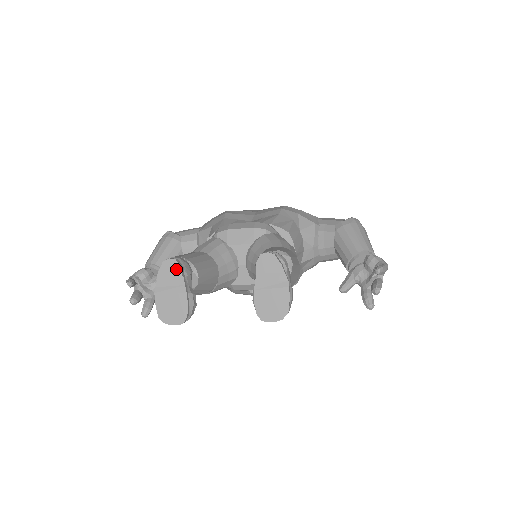
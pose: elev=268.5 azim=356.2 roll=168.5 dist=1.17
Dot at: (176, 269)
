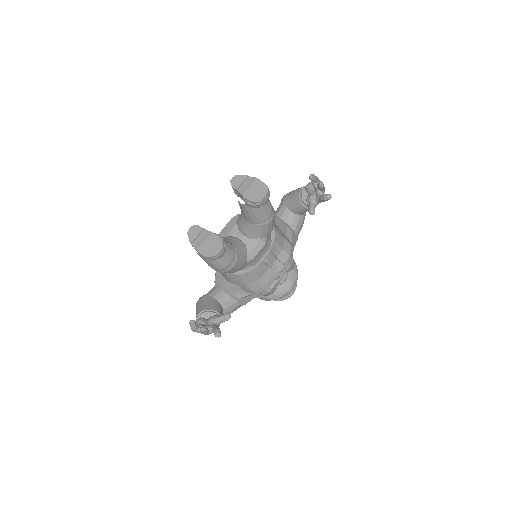
Dot at: (197, 229)
